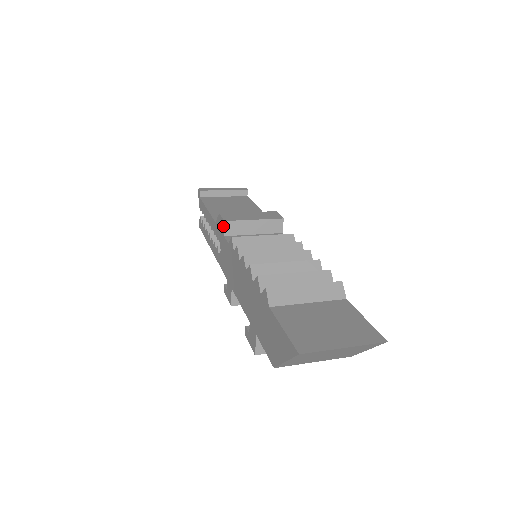
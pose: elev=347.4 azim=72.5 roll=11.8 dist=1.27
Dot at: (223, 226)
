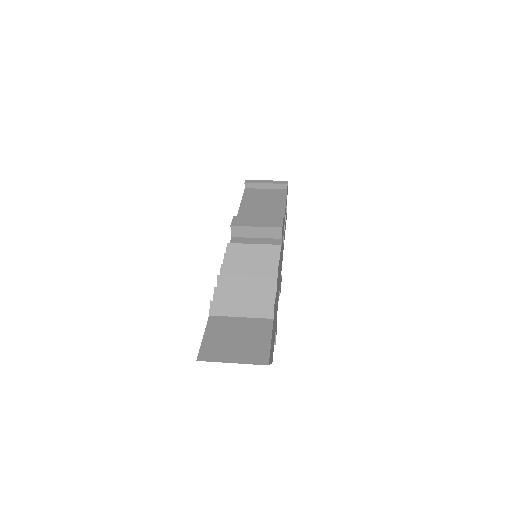
Dot at: (231, 229)
